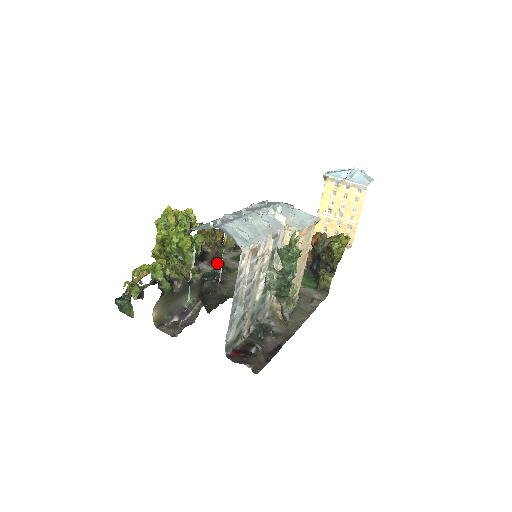
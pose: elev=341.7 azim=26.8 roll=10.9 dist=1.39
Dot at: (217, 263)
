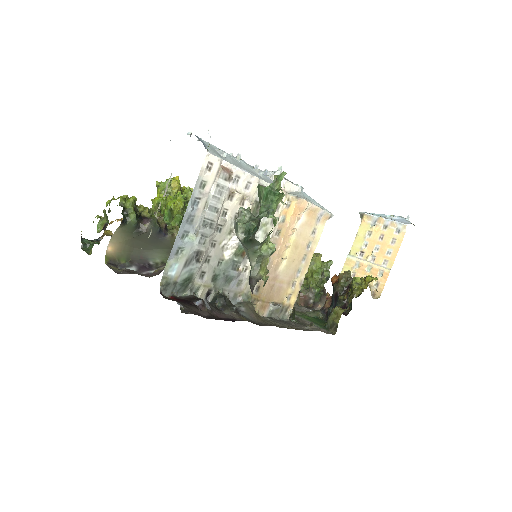
Dot at: occluded
